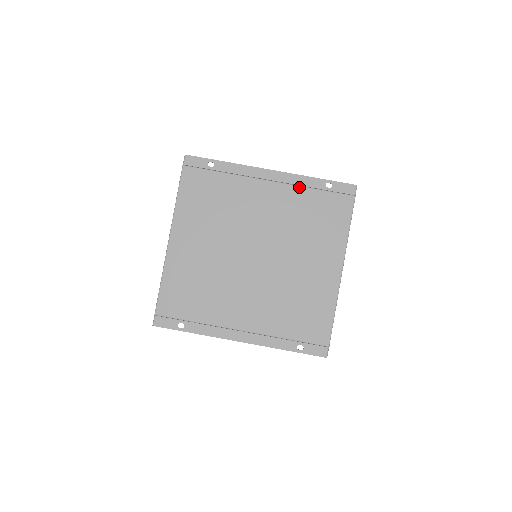
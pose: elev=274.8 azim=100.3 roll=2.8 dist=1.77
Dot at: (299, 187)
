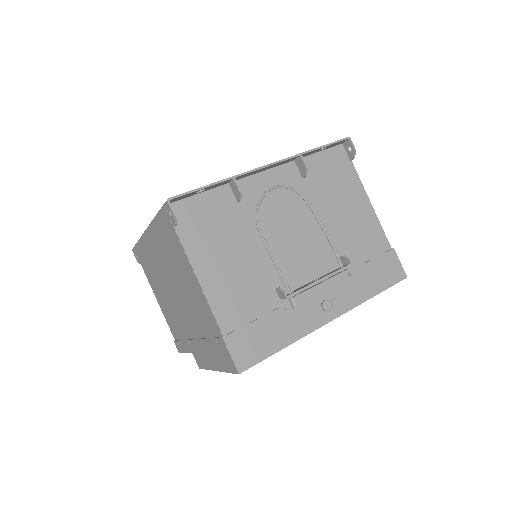
Dot at: occluded
